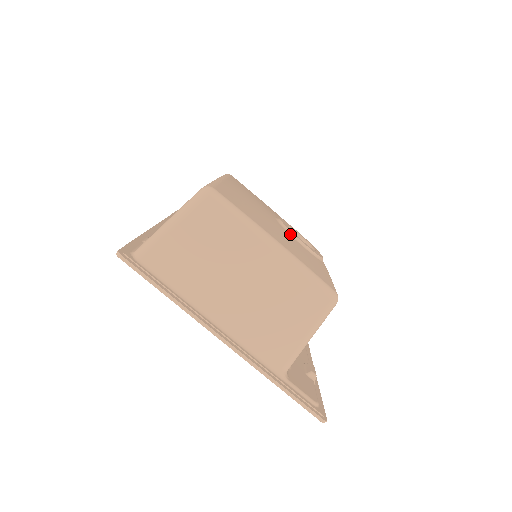
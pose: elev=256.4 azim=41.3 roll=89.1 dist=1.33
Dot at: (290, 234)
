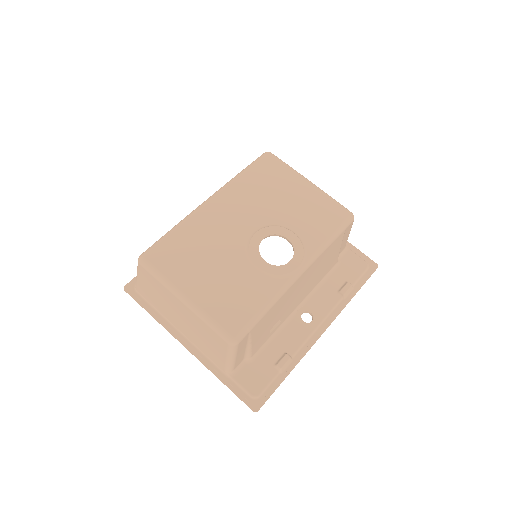
Dot at: (247, 258)
